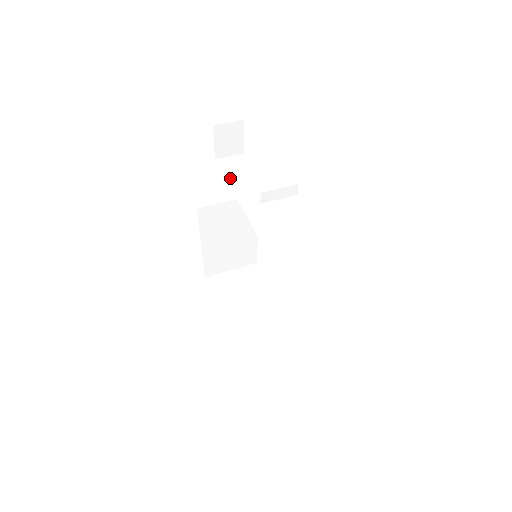
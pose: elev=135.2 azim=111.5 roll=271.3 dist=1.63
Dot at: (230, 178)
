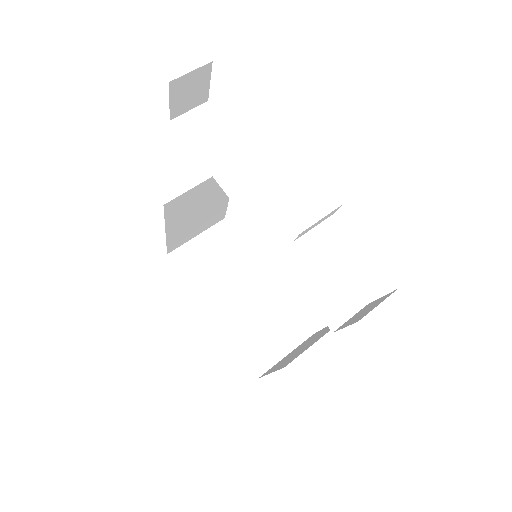
Dot at: (204, 156)
